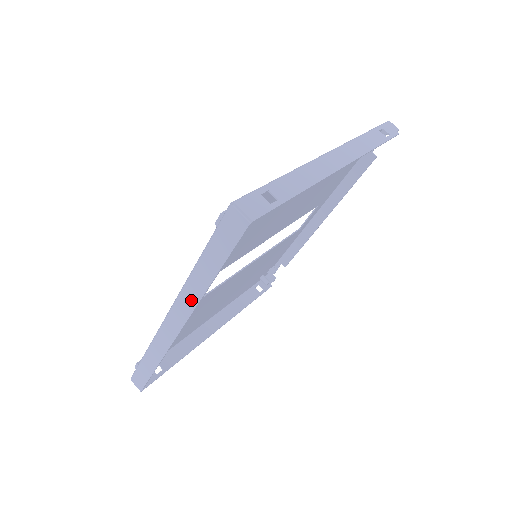
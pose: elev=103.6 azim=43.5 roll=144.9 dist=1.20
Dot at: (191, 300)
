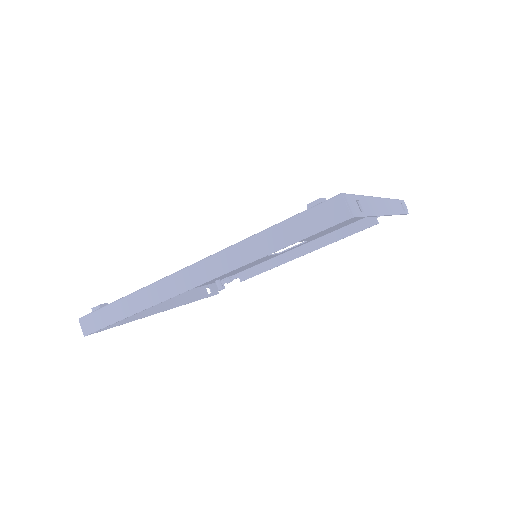
Dot at: (231, 263)
